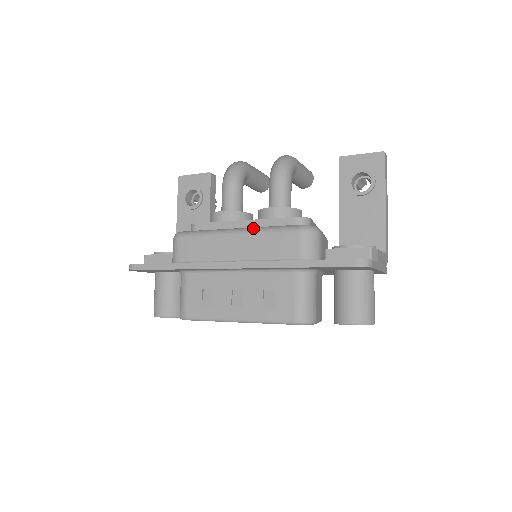
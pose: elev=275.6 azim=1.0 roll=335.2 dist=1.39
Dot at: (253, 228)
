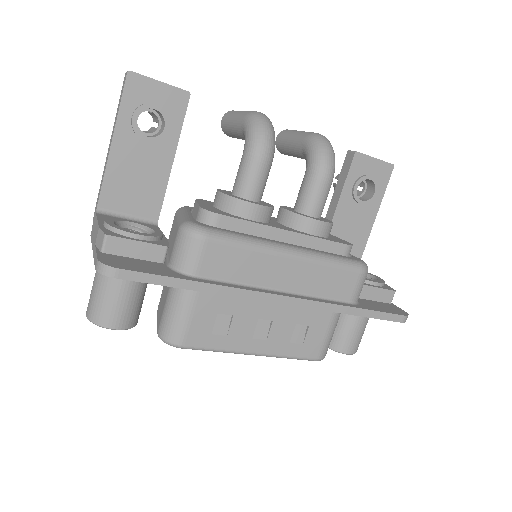
Dot at: (311, 253)
